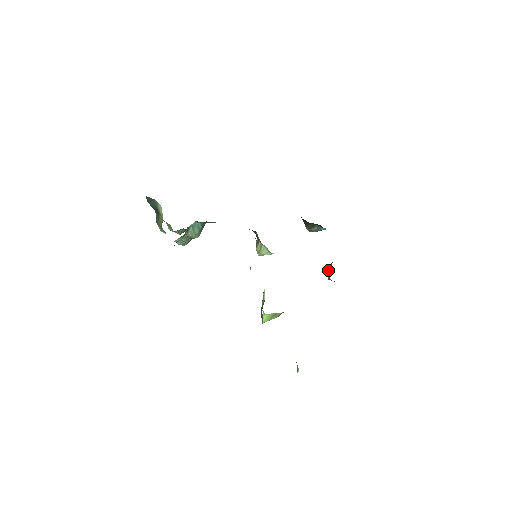
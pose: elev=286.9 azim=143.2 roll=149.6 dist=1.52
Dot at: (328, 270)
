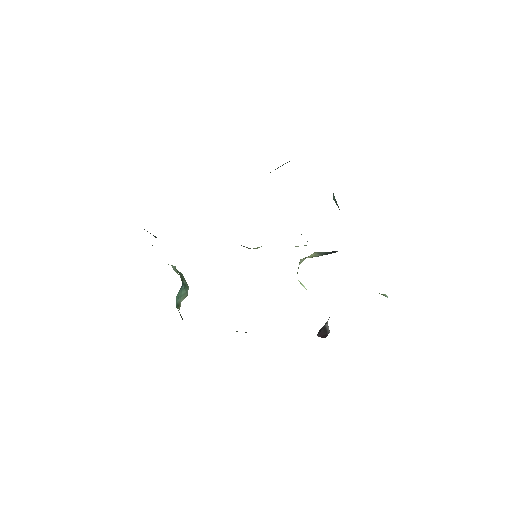
Dot at: occluded
